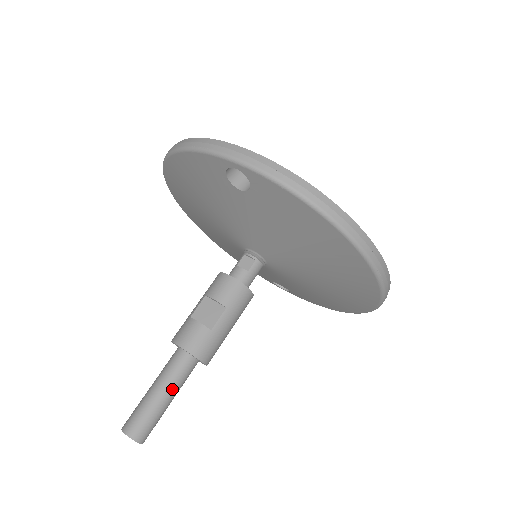
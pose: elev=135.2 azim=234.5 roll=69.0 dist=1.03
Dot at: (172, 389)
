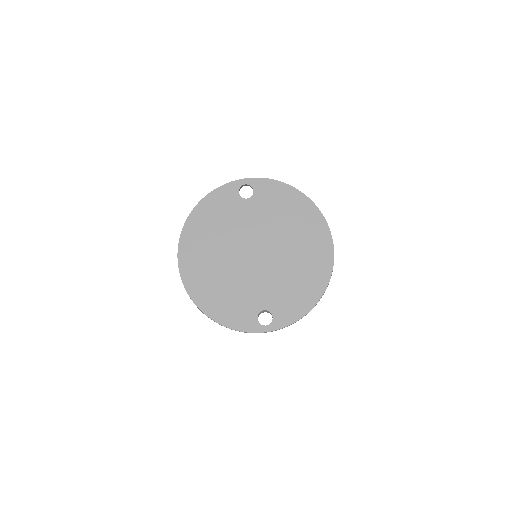
Dot at: occluded
